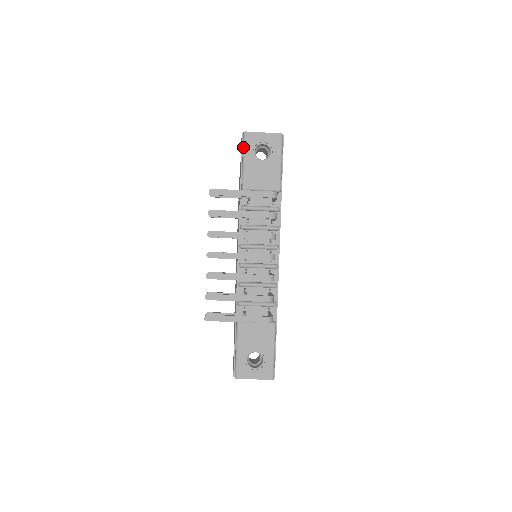
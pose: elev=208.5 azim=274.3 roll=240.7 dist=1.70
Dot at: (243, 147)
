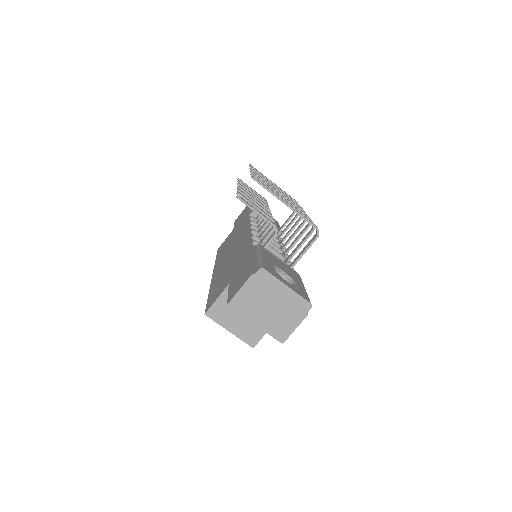
Dot at: occluded
